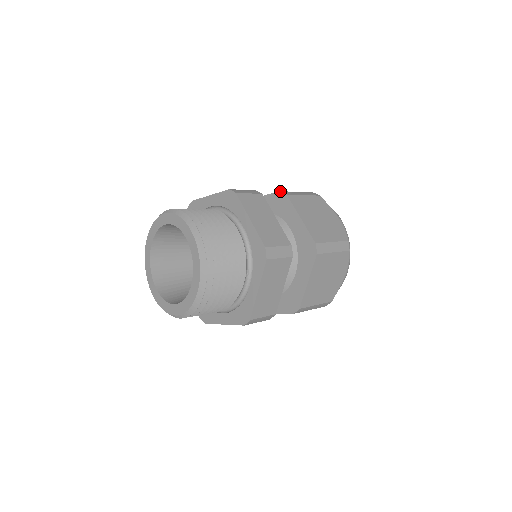
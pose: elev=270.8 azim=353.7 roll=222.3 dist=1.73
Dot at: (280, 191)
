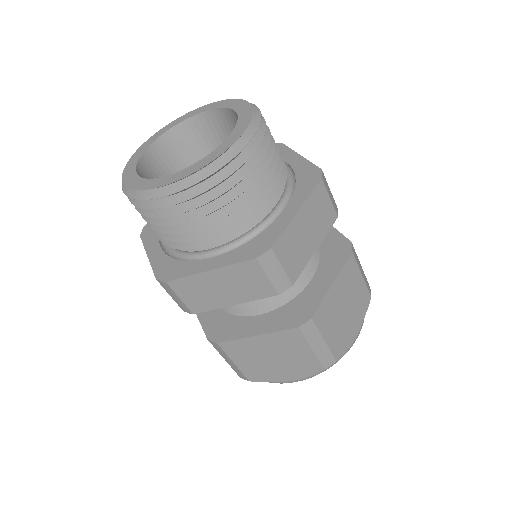
Dot at: occluded
